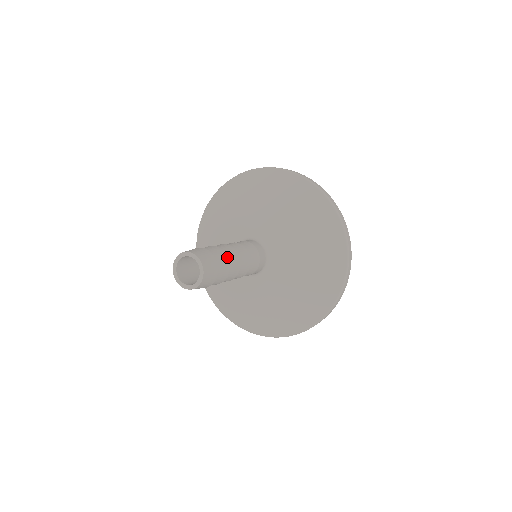
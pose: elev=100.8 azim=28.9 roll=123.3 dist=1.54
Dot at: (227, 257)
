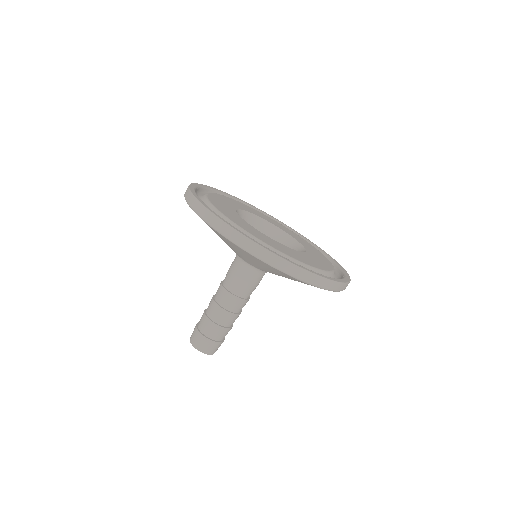
Dot at: (221, 327)
